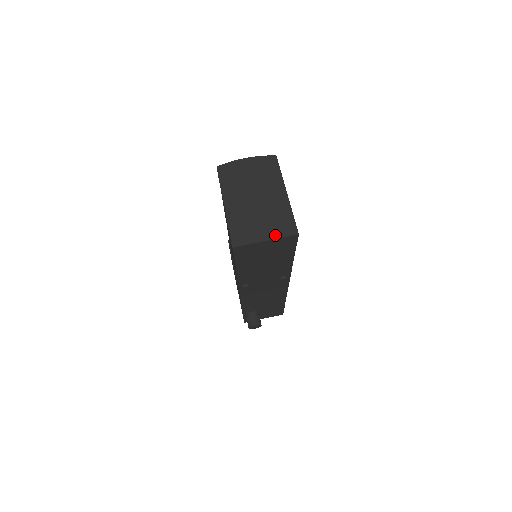
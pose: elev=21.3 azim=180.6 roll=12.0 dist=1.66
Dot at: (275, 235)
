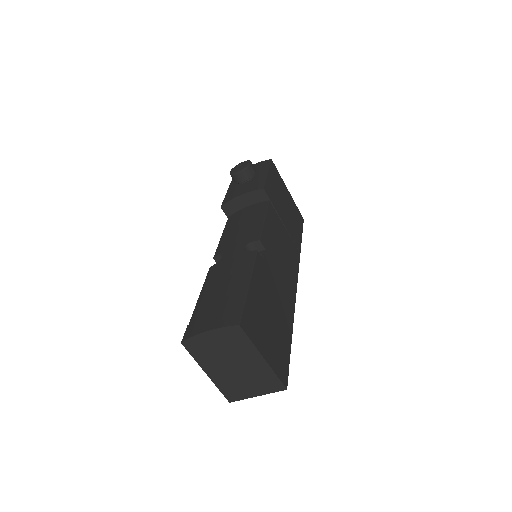
Dot at: (264, 392)
